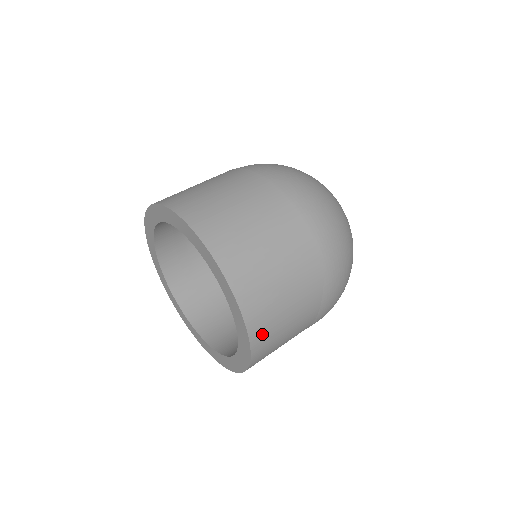
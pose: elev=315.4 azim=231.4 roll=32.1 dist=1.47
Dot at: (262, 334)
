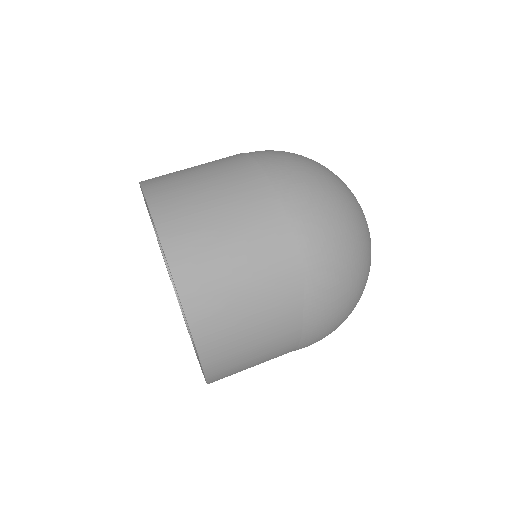
Dot at: (212, 333)
